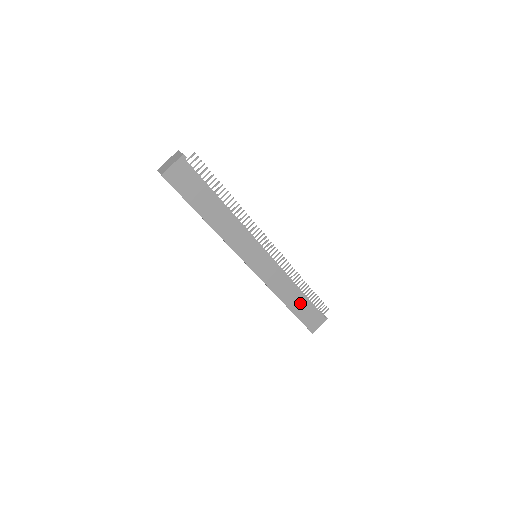
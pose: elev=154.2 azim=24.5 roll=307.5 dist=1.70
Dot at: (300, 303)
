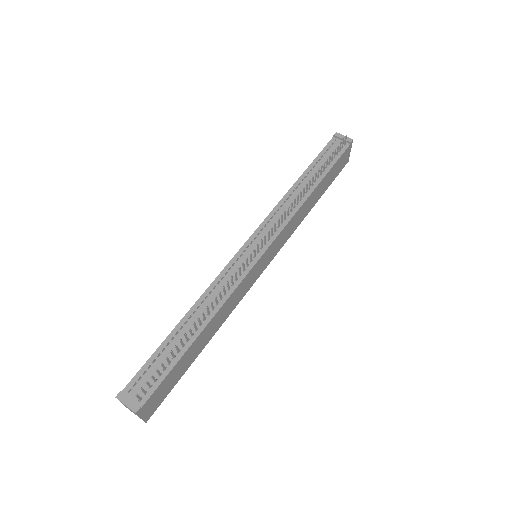
Dot at: (321, 187)
